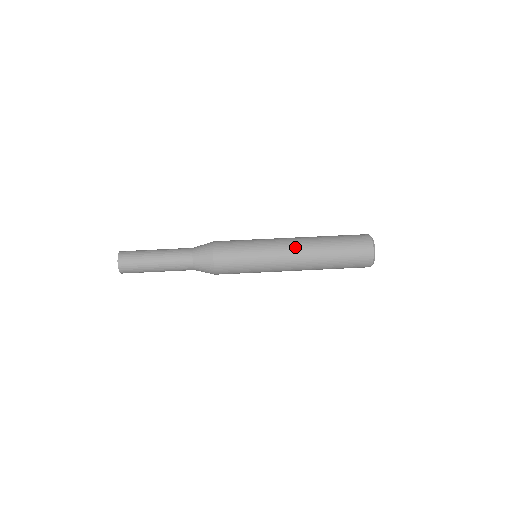
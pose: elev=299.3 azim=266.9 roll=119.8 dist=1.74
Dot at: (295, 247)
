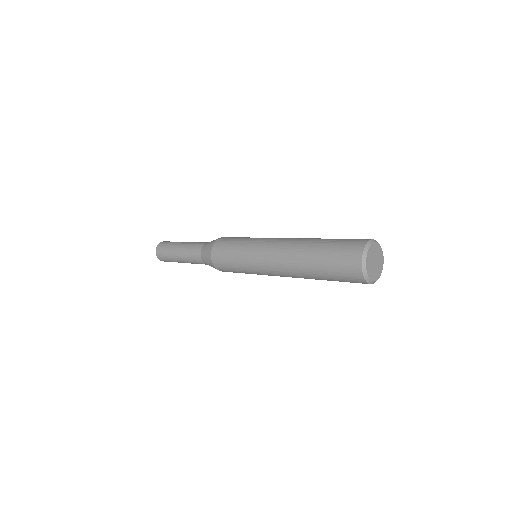
Dot at: occluded
